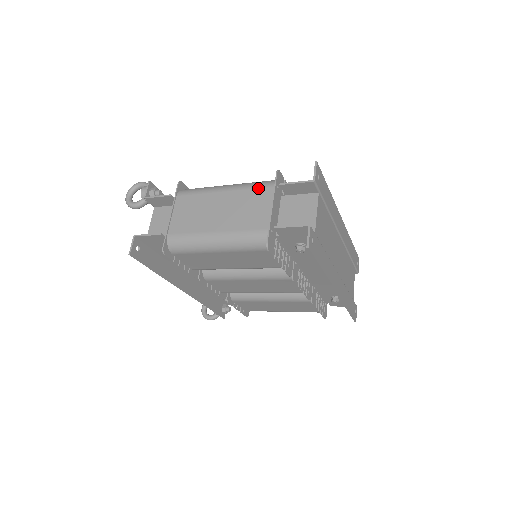
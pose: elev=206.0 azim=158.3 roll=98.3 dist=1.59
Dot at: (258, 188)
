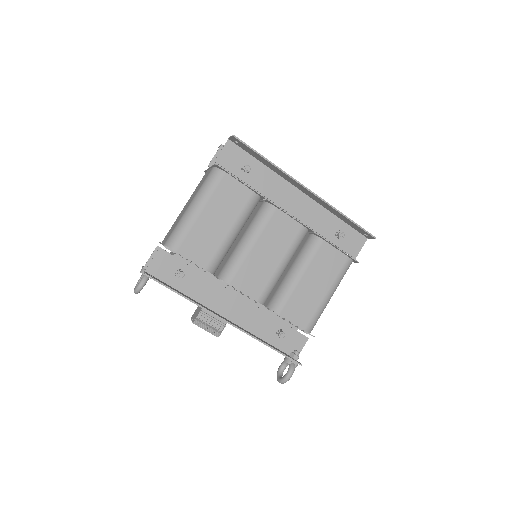
Dot at: occluded
